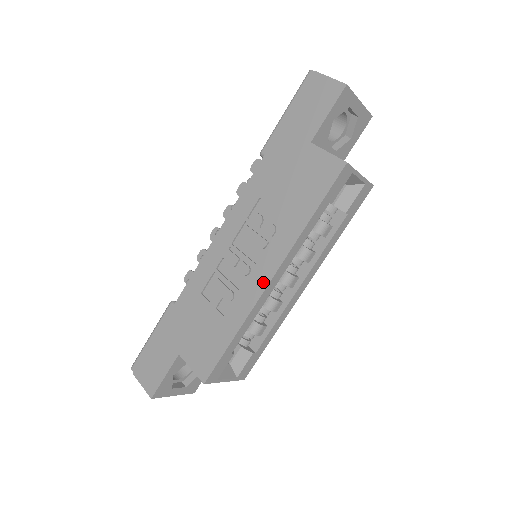
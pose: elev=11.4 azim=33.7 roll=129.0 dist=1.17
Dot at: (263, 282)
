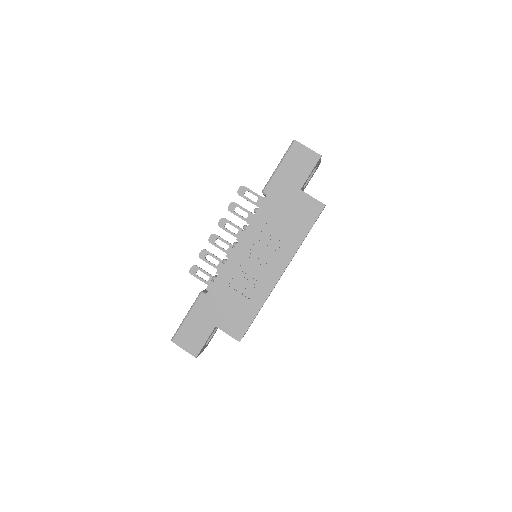
Dot at: (276, 276)
